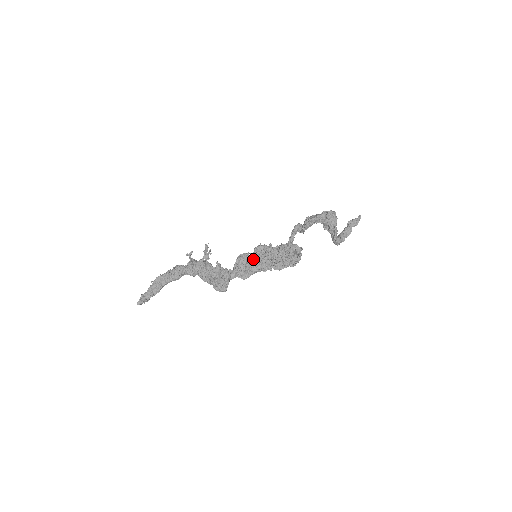
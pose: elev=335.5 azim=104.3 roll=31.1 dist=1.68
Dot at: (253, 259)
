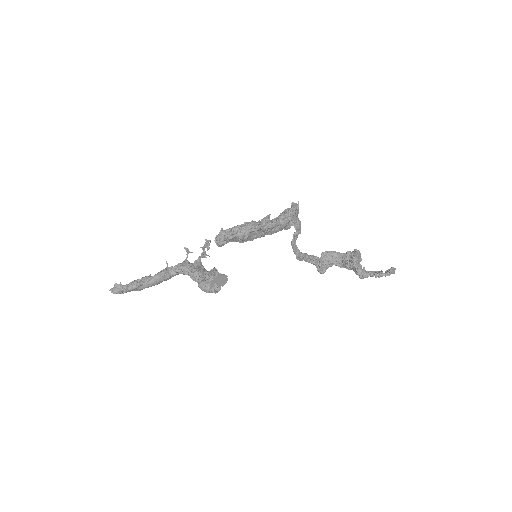
Dot at: (246, 222)
